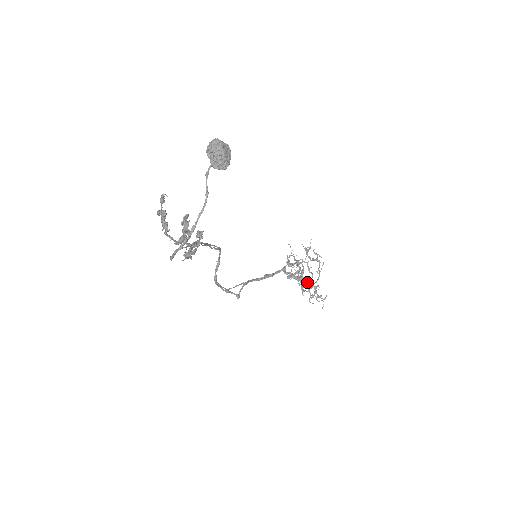
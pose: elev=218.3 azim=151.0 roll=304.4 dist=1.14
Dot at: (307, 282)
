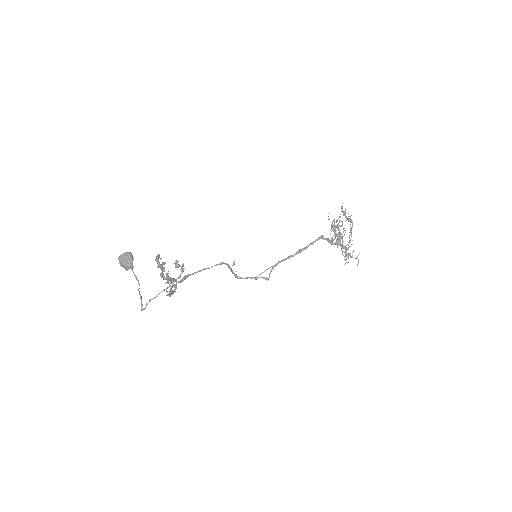
Dot at: (340, 245)
